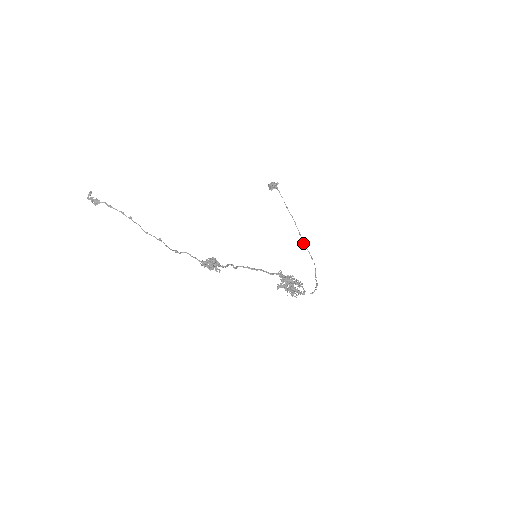
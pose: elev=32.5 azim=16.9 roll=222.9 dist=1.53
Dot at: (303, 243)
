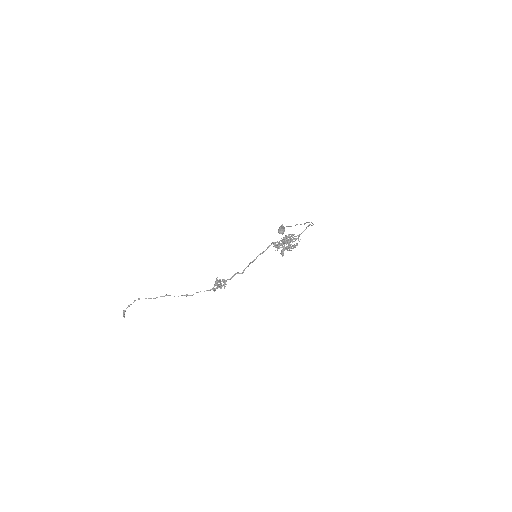
Dot at: occluded
